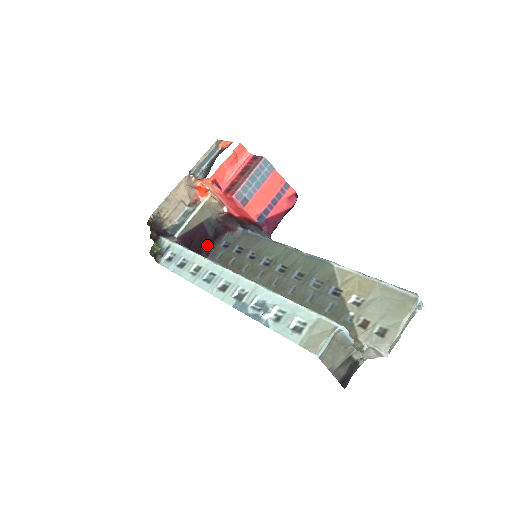
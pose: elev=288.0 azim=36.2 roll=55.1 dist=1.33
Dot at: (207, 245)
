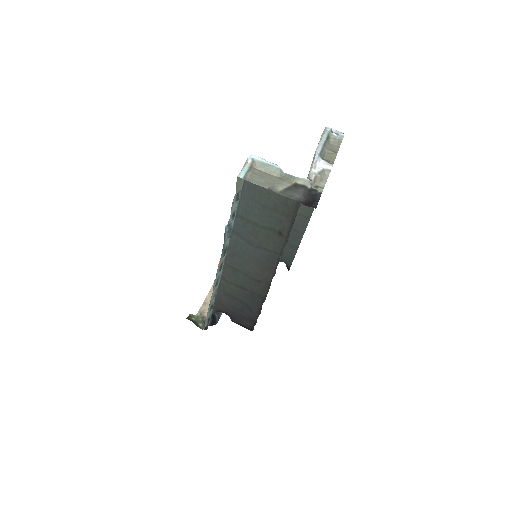
Dot at: occluded
